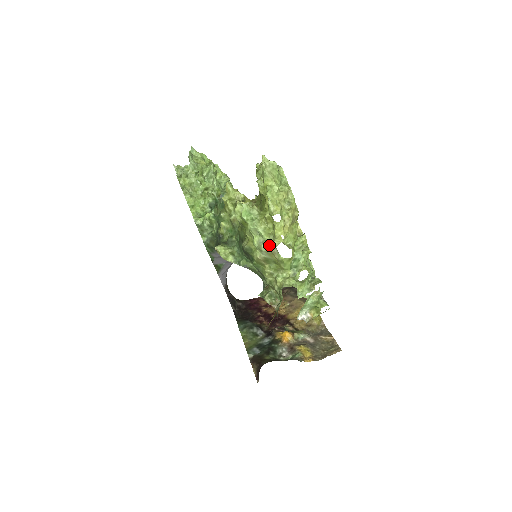
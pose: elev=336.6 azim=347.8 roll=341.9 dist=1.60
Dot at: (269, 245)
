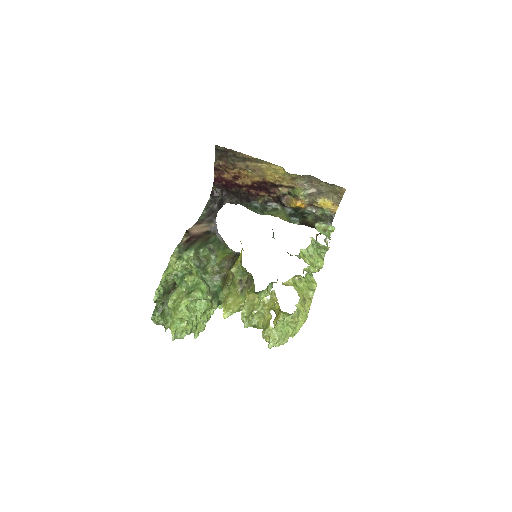
Dot at: occluded
